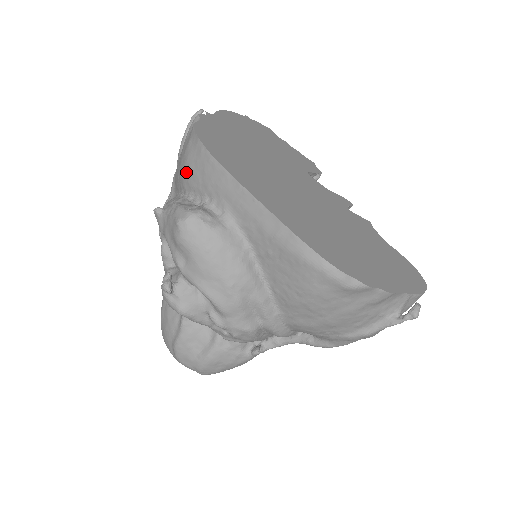
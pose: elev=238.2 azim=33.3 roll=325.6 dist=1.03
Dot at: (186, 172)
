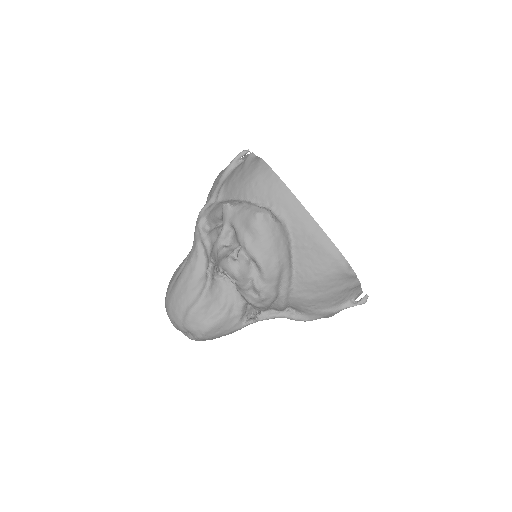
Dot at: (253, 185)
